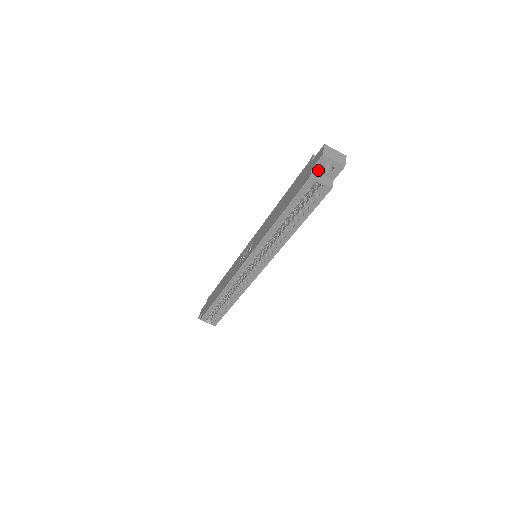
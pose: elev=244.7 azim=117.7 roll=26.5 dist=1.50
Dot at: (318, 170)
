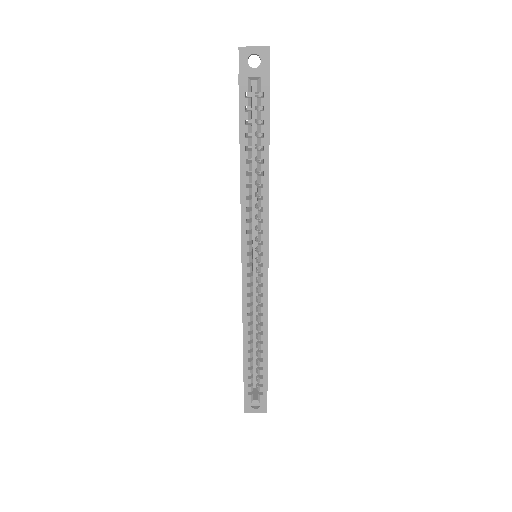
Dot at: (246, 71)
